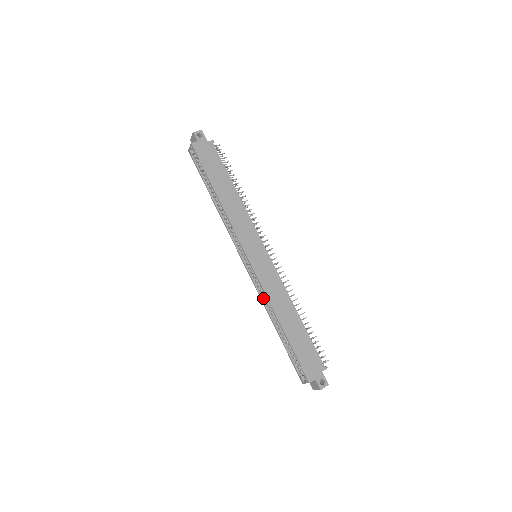
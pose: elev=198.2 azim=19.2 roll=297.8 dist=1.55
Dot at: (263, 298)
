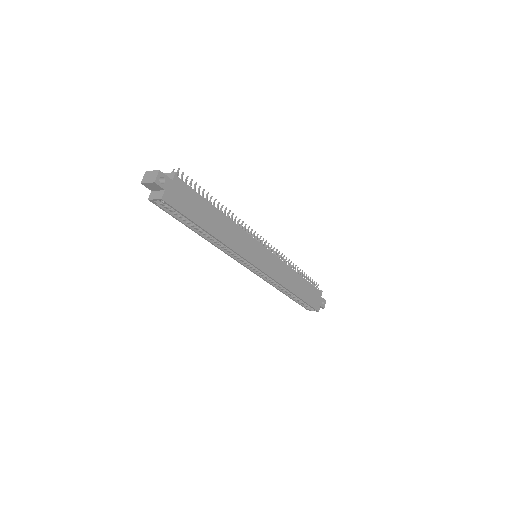
Dot at: (270, 281)
